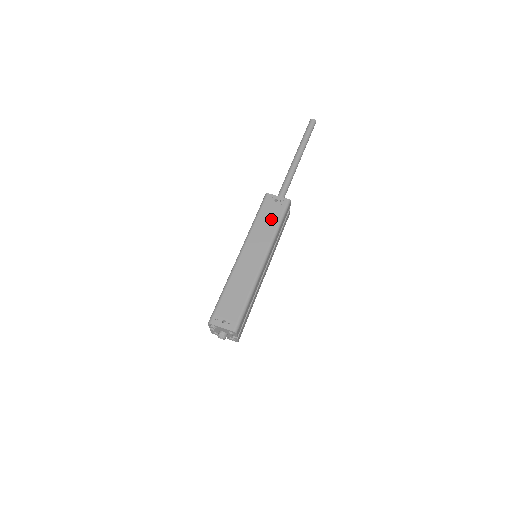
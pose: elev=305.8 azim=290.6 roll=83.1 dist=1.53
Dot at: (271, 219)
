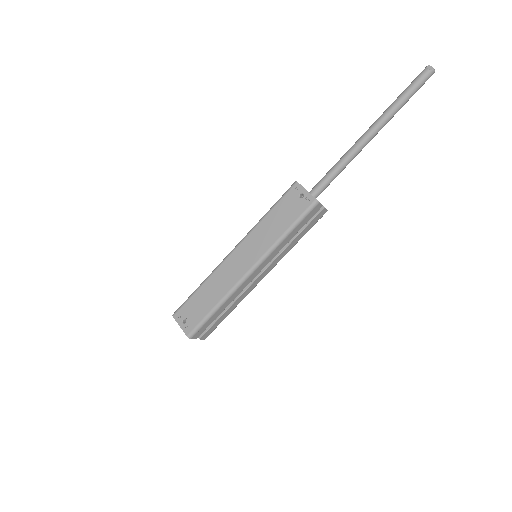
Dot at: (283, 220)
